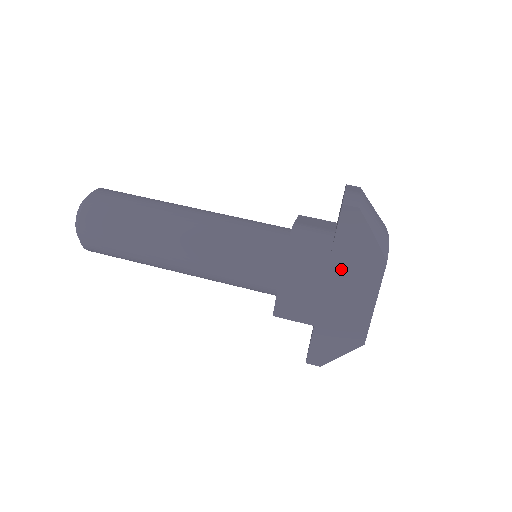
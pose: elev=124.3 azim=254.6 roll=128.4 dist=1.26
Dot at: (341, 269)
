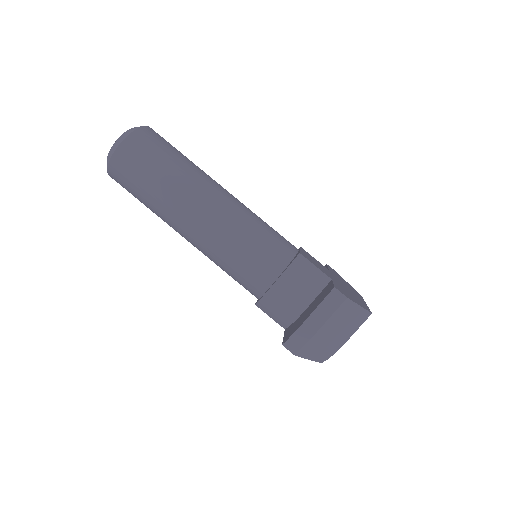
Dot at: occluded
